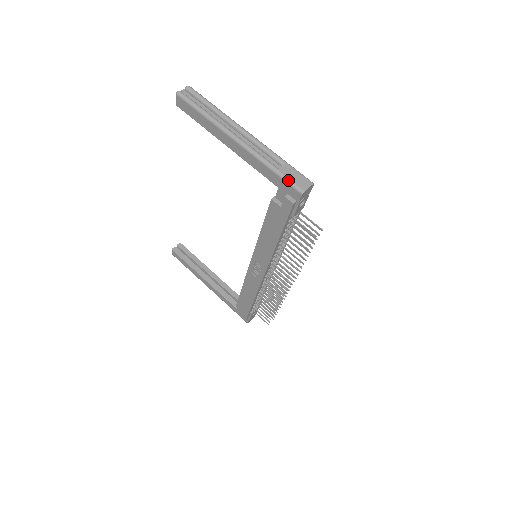
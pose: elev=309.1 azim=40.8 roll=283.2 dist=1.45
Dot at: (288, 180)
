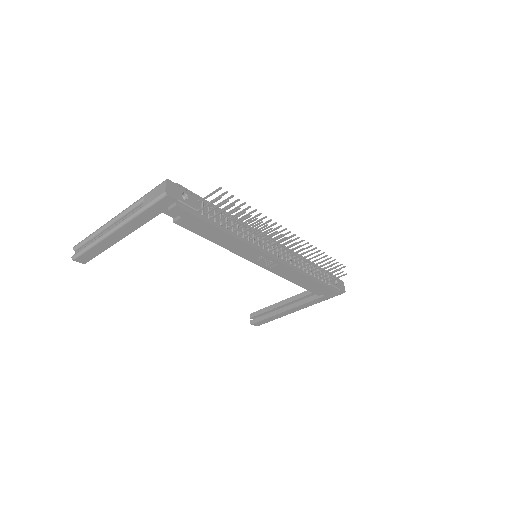
Dot at: (153, 202)
